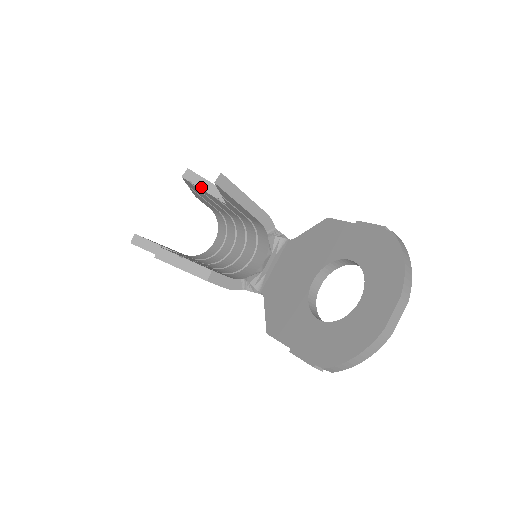
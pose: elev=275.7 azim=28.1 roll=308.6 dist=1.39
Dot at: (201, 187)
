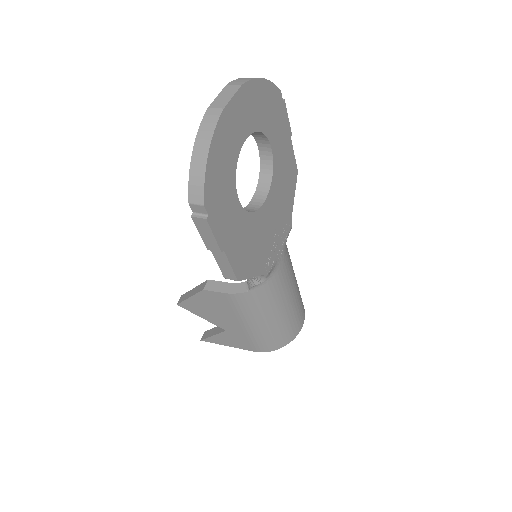
Dot at: occluded
